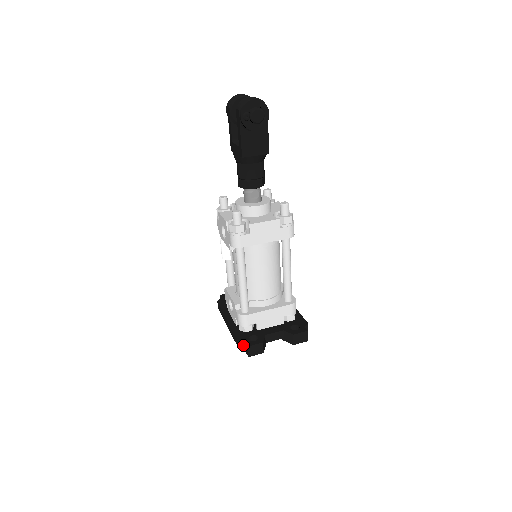
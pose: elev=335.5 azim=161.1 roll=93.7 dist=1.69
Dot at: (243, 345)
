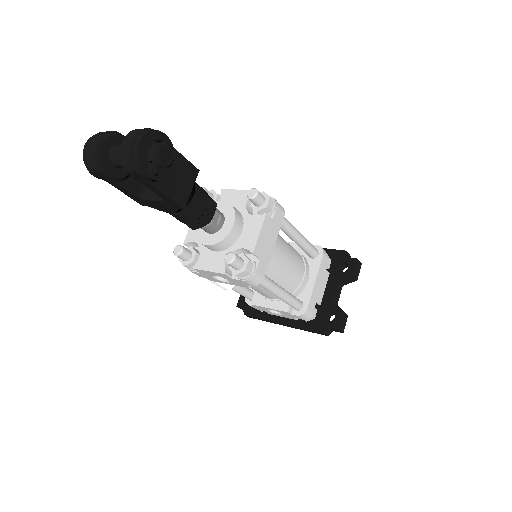
Dot at: (329, 331)
